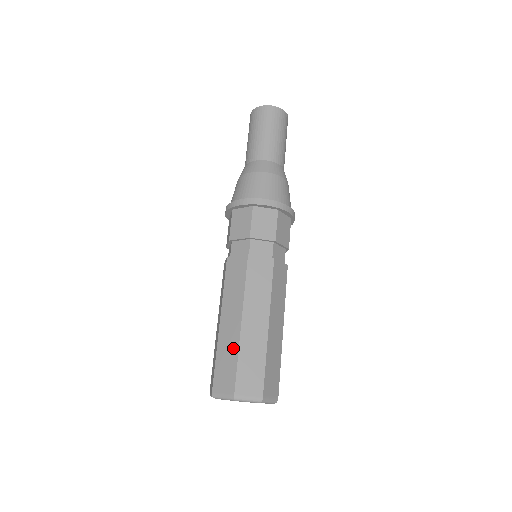
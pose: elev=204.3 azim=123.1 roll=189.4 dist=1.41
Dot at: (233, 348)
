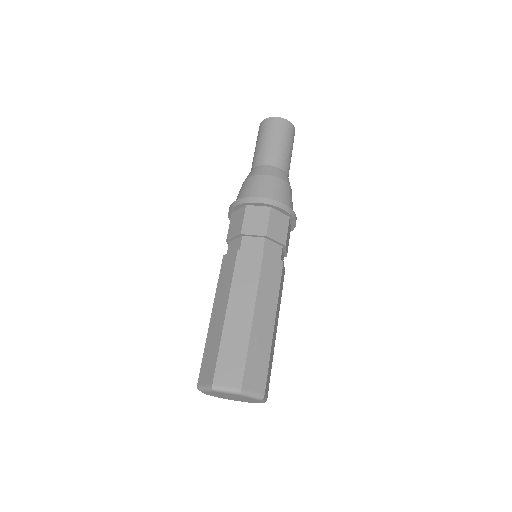
Dot at: (217, 339)
